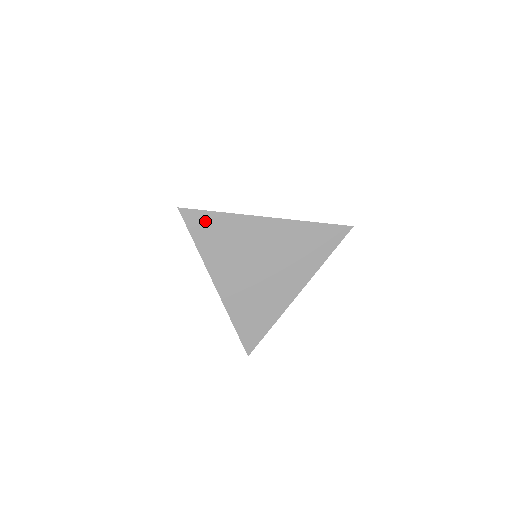
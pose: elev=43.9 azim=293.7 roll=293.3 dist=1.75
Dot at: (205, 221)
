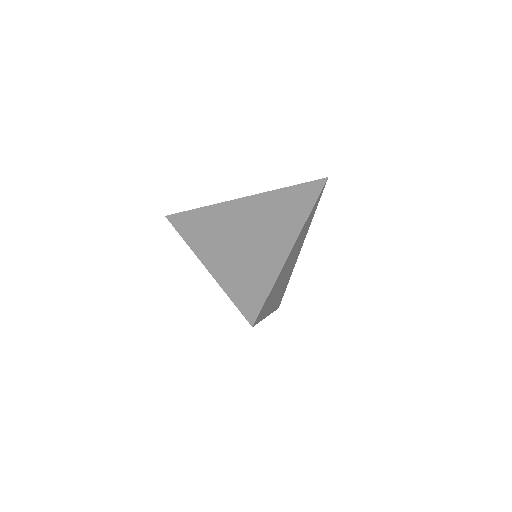
Dot at: (188, 218)
